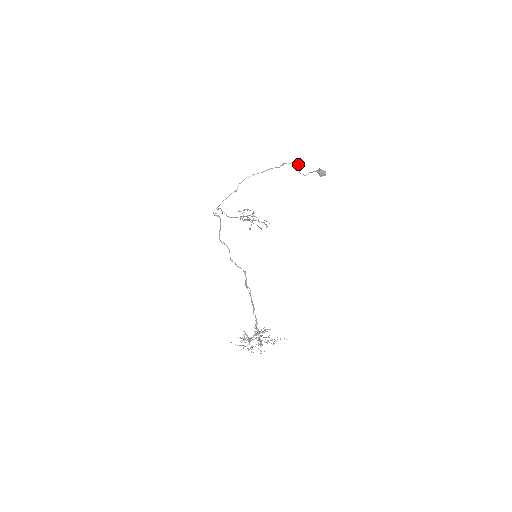
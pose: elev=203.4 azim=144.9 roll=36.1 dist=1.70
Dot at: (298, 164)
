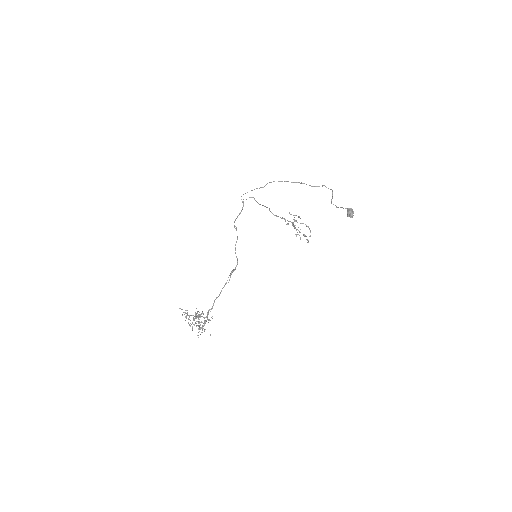
Dot at: occluded
